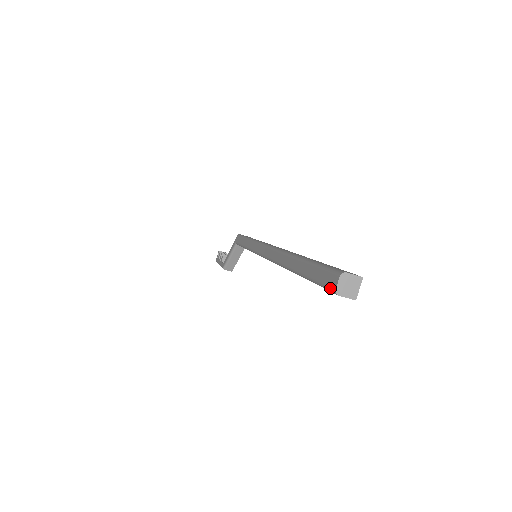
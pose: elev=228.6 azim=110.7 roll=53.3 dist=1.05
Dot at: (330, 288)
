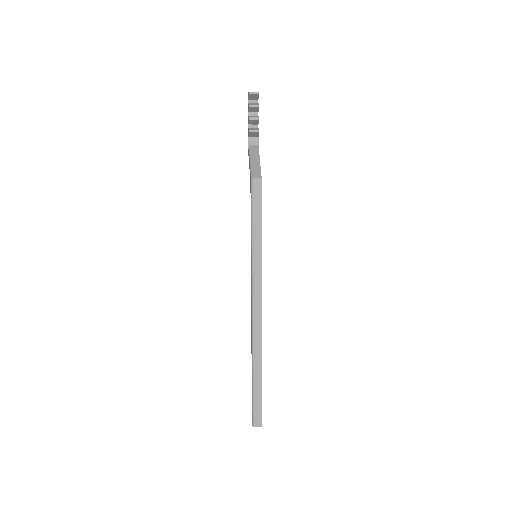
Dot at: occluded
